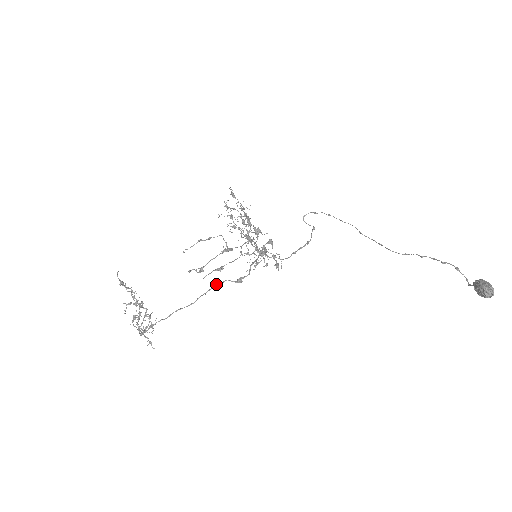
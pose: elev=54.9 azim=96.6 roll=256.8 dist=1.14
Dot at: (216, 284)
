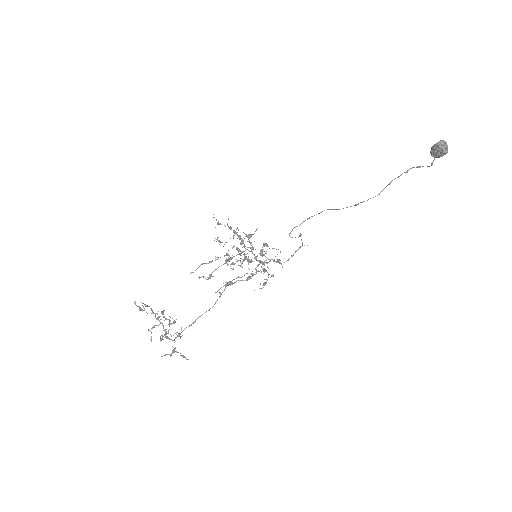
Dot at: (228, 285)
